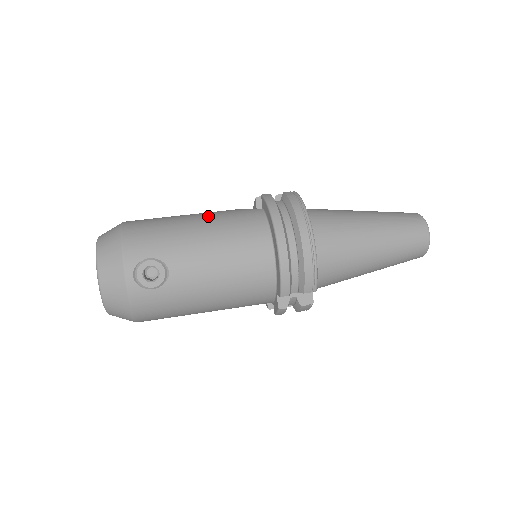
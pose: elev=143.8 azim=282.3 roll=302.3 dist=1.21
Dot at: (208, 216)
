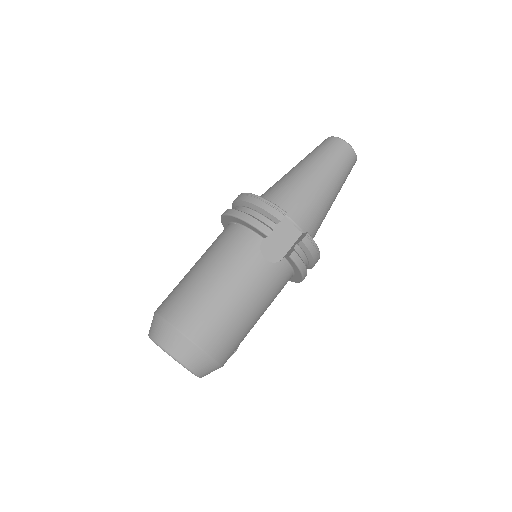
Dot at: (257, 298)
